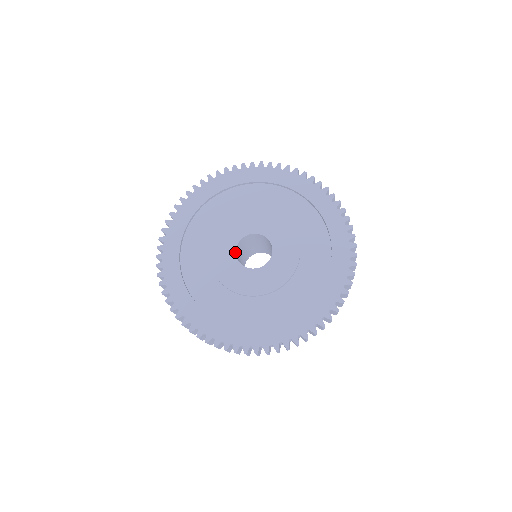
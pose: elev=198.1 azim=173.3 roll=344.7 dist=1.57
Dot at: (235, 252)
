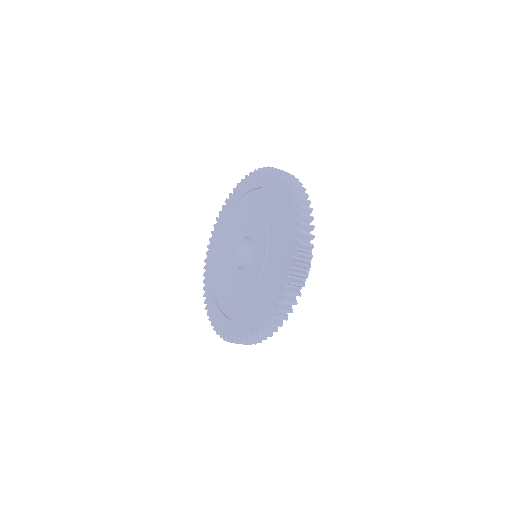
Dot at: (236, 252)
